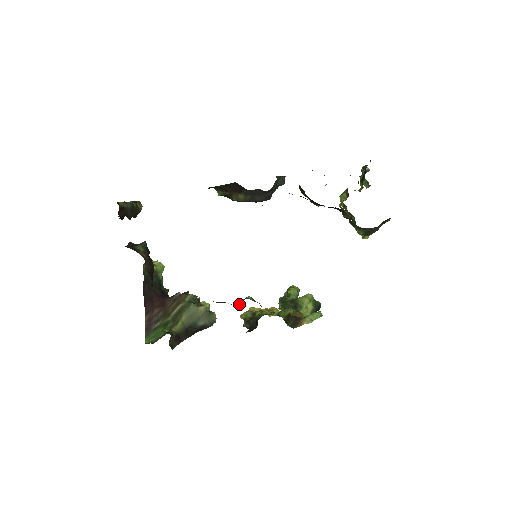
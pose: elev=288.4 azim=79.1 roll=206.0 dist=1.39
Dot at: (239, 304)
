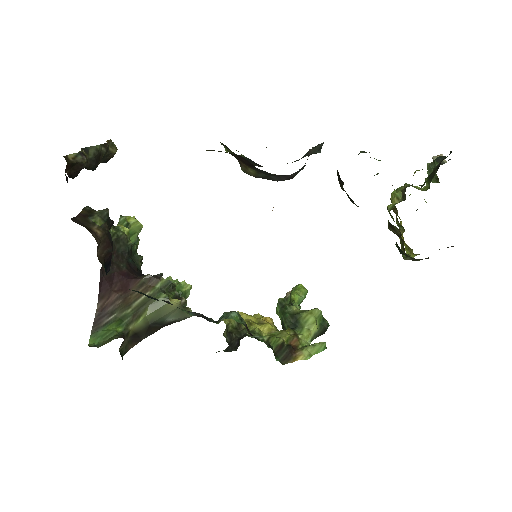
Dot at: (218, 321)
